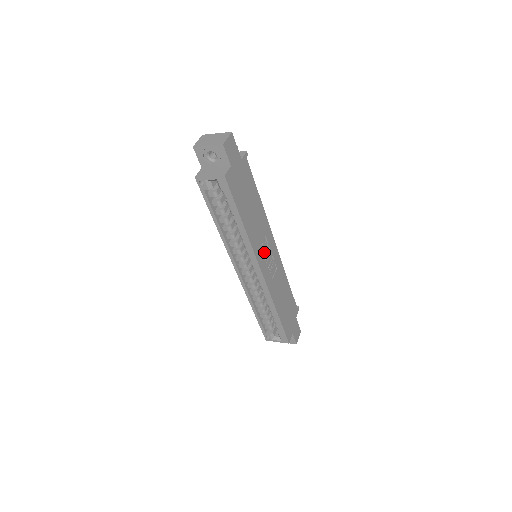
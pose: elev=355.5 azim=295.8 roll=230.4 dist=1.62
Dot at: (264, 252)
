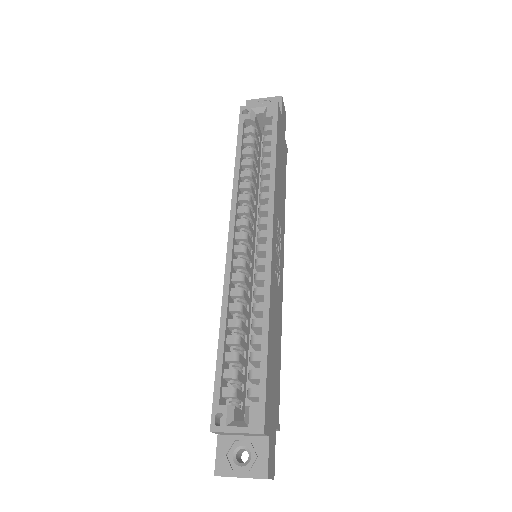
Dot at: (277, 233)
